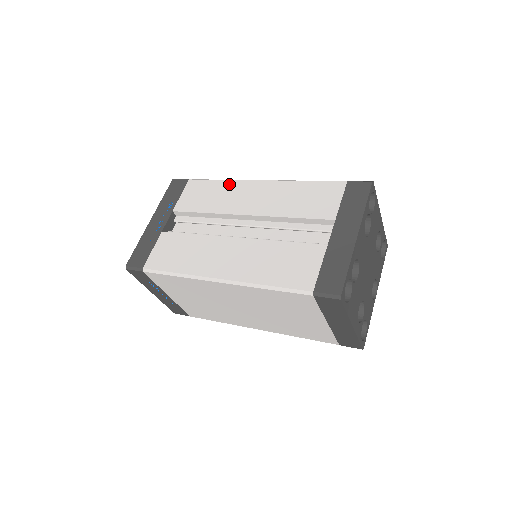
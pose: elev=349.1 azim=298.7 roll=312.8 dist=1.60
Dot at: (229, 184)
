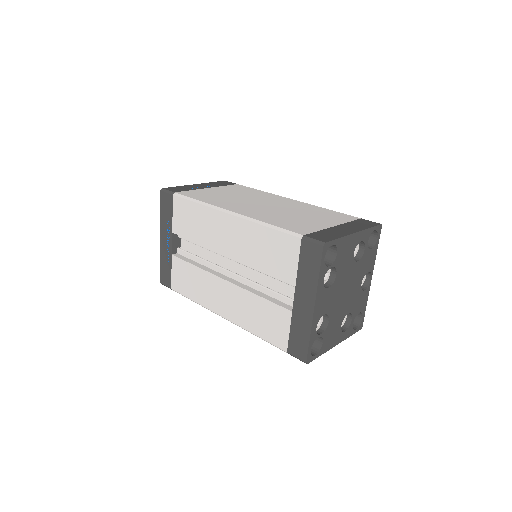
Dot at: (205, 211)
